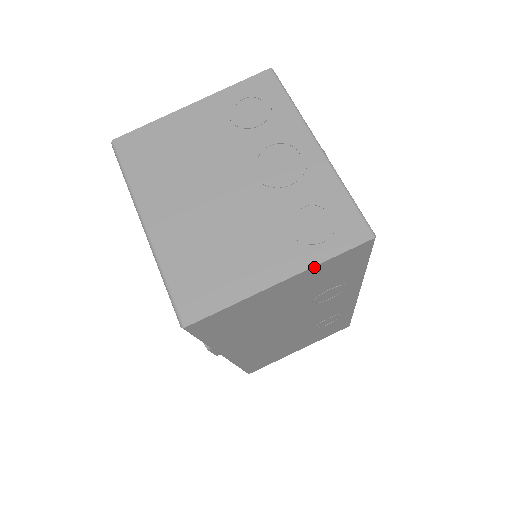
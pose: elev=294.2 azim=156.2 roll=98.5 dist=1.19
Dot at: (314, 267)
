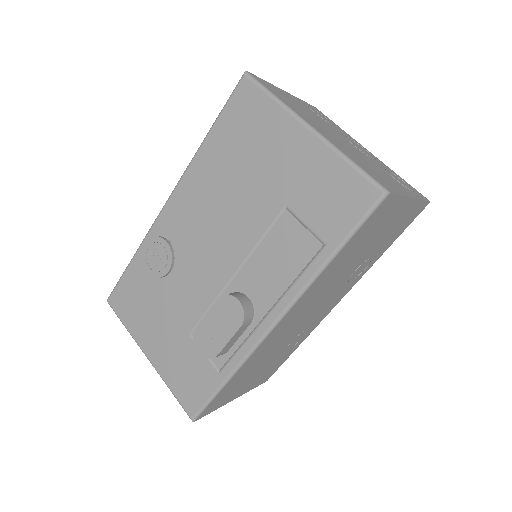
Dot at: (419, 201)
